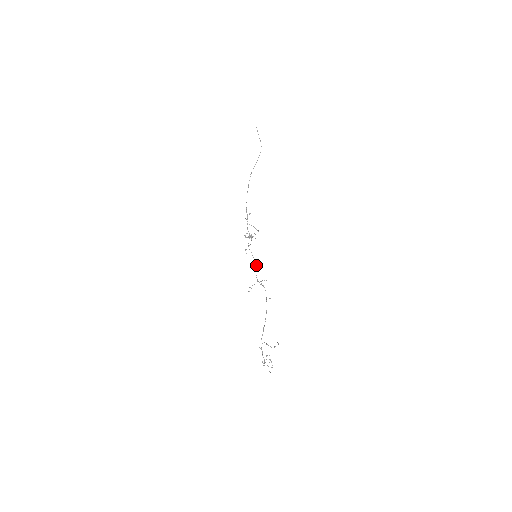
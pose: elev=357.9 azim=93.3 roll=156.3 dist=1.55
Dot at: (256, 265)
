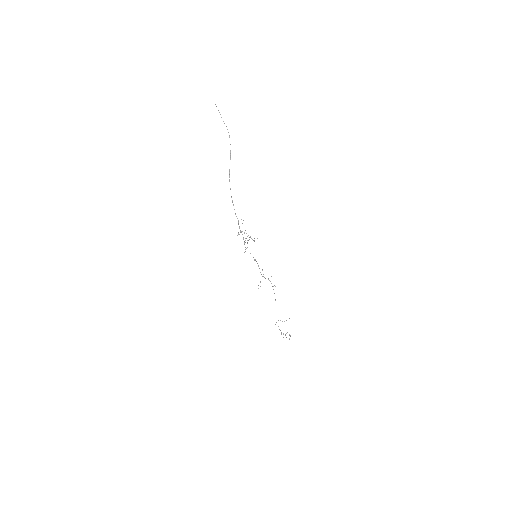
Dot at: occluded
